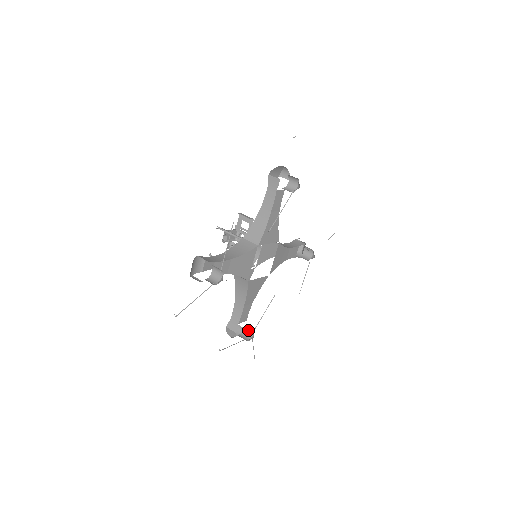
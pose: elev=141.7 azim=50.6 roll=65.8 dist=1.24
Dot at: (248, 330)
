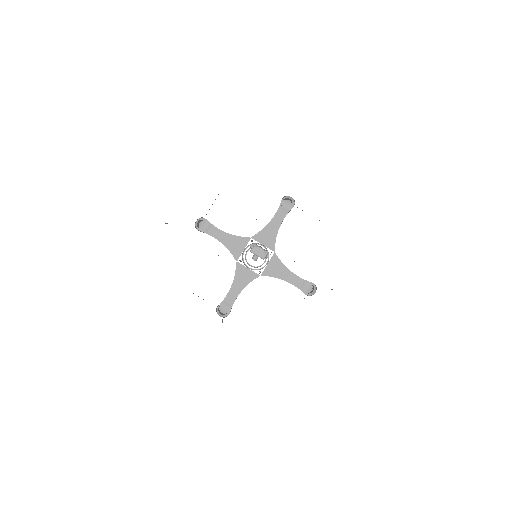
Dot at: occluded
